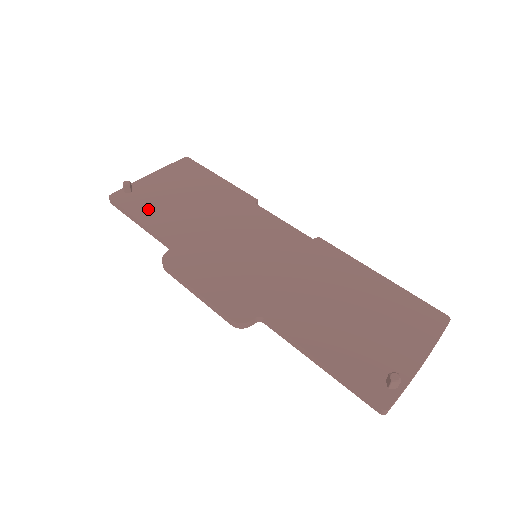
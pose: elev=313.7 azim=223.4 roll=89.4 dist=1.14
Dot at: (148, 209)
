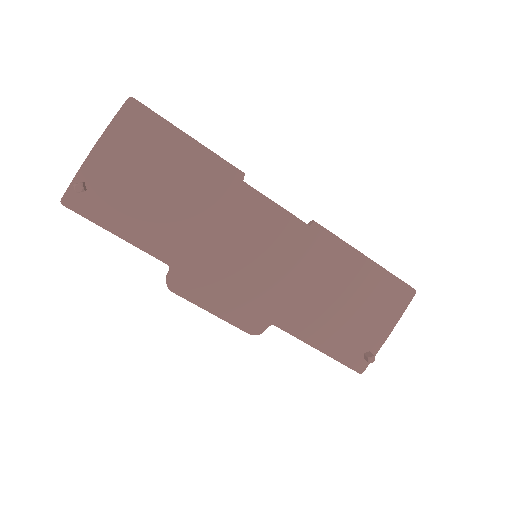
Dot at: (121, 216)
